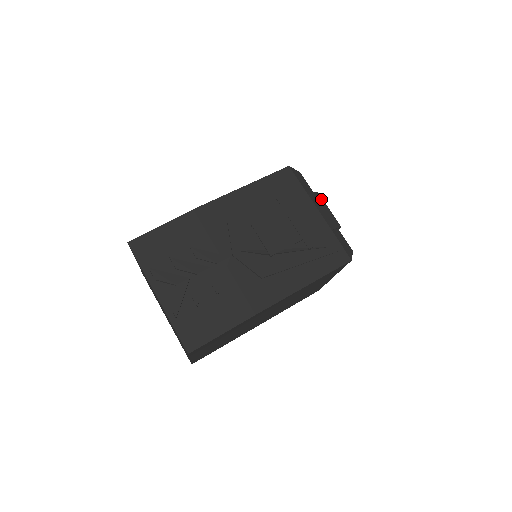
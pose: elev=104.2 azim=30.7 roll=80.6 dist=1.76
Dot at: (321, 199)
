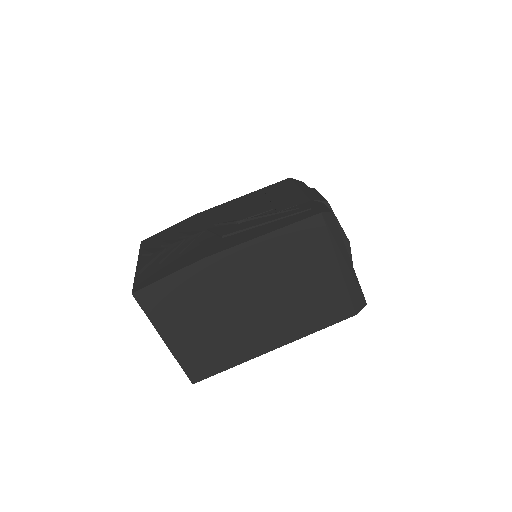
Dot at: (315, 190)
